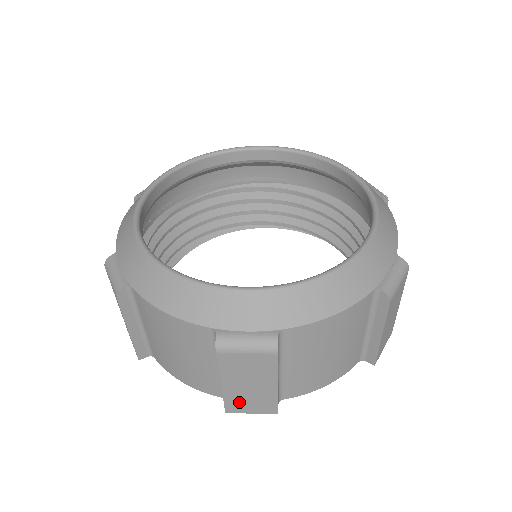
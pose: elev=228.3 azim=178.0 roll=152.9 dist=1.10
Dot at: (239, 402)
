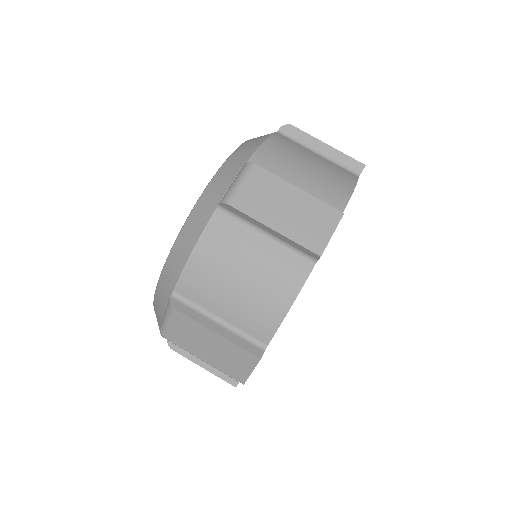
Dot at: (231, 368)
